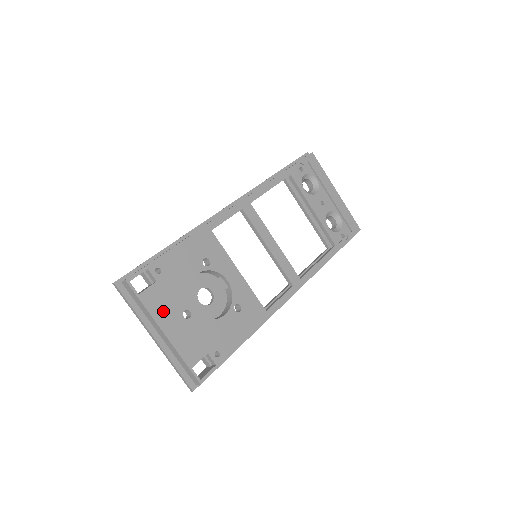
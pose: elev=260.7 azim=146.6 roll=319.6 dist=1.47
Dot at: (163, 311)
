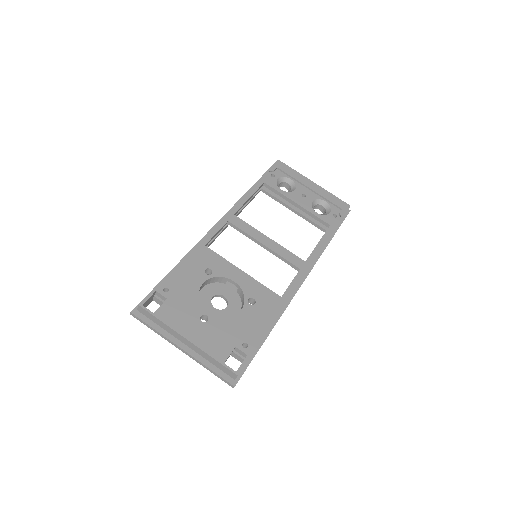
Dot at: (181, 321)
